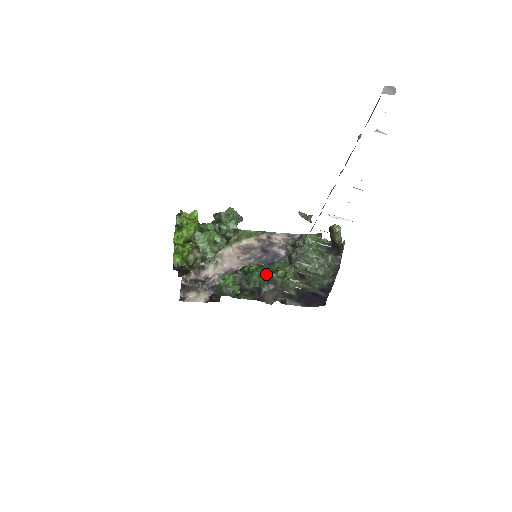
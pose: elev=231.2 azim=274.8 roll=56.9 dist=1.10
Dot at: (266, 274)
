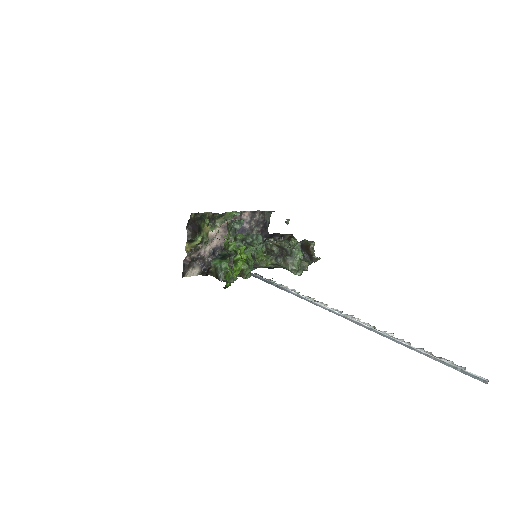
Dot at: occluded
